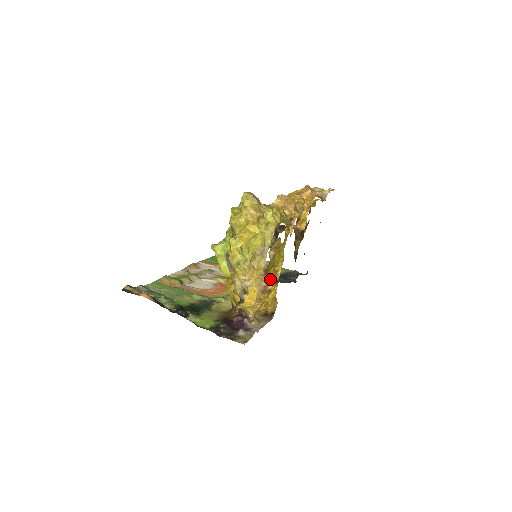
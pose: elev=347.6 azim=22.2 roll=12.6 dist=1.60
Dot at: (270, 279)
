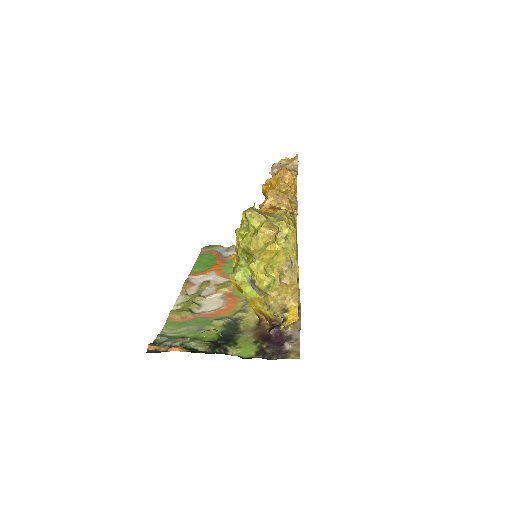
Dot at: occluded
